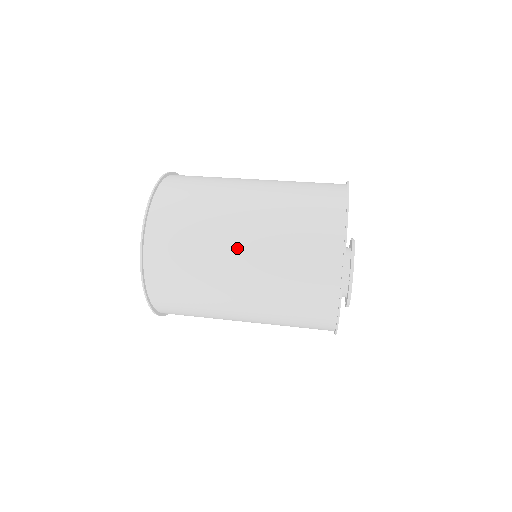
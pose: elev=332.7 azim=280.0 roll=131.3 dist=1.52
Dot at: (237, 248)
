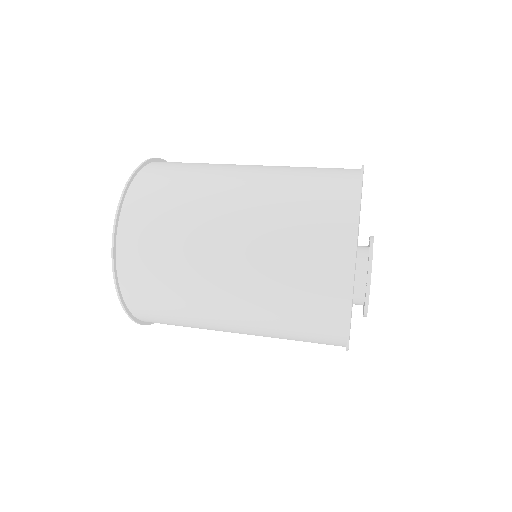
Dot at: (224, 246)
